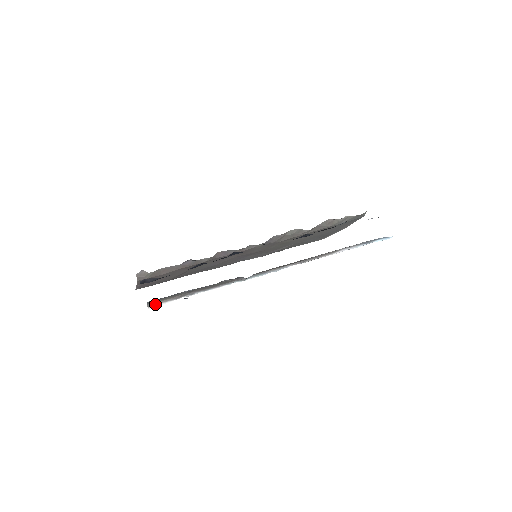
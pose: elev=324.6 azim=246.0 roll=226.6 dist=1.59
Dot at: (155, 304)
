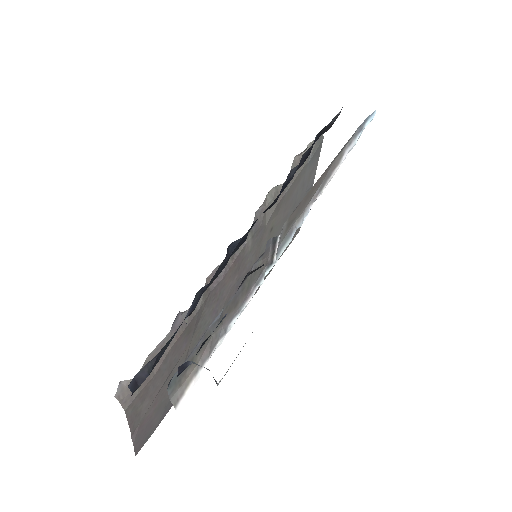
Dot at: (182, 392)
